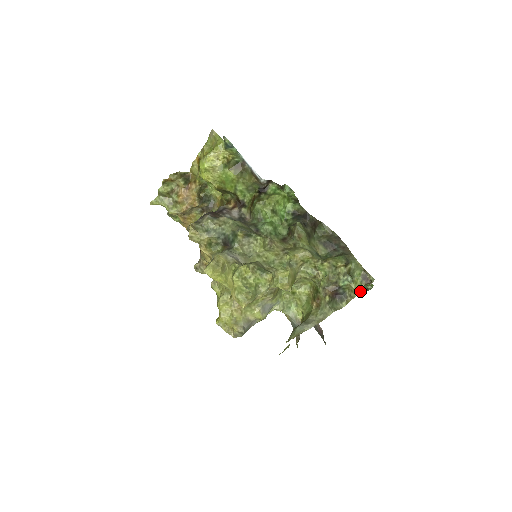
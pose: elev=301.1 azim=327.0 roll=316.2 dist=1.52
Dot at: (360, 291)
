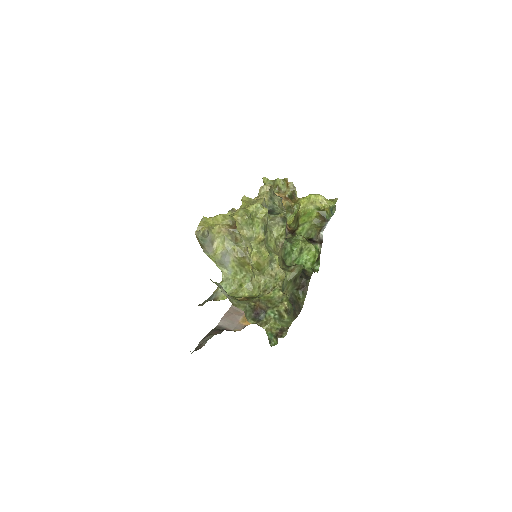
Dot at: (268, 332)
